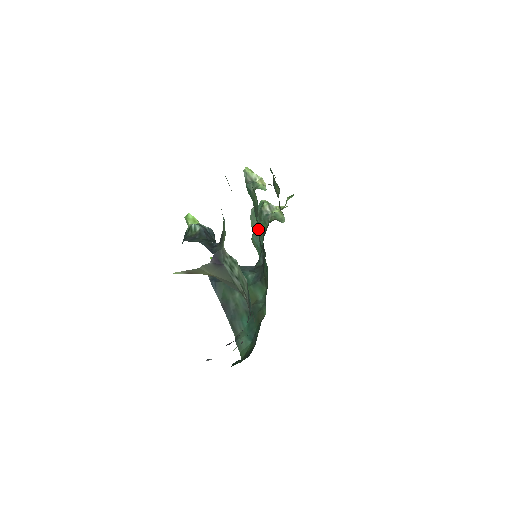
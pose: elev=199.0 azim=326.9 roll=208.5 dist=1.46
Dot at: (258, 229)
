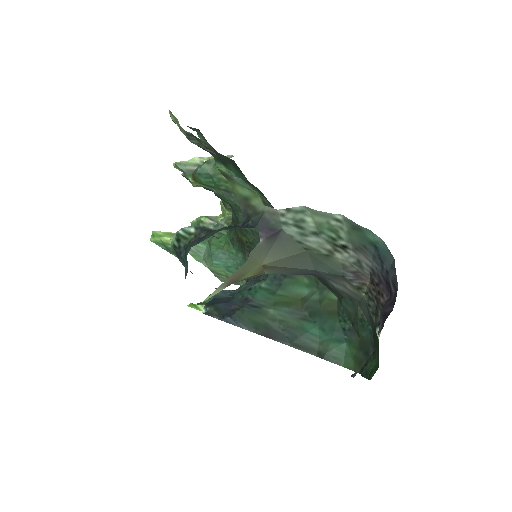
Dot at: occluded
